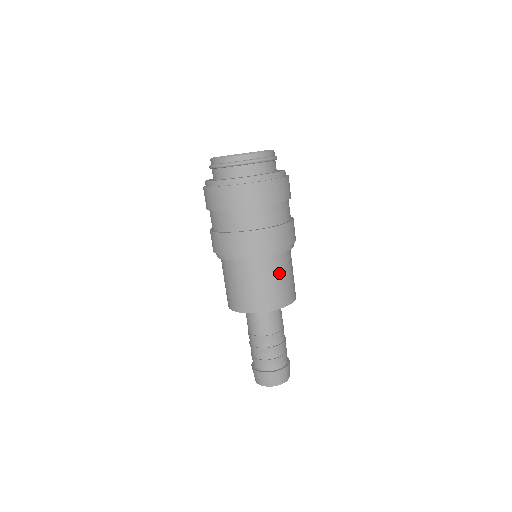
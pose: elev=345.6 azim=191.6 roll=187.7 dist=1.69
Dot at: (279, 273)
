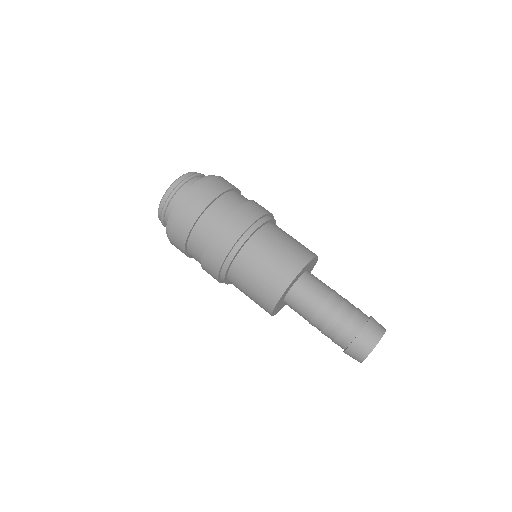
Dot at: (282, 236)
